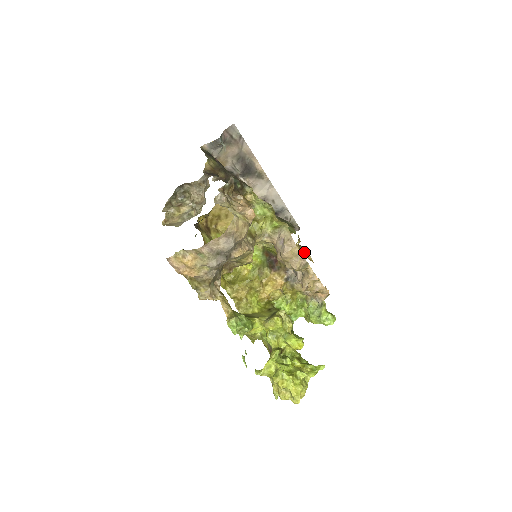
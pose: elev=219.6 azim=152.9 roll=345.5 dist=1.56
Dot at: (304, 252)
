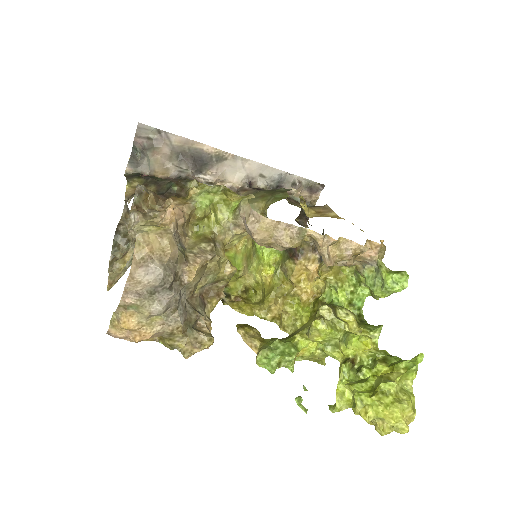
Dot at: (323, 212)
